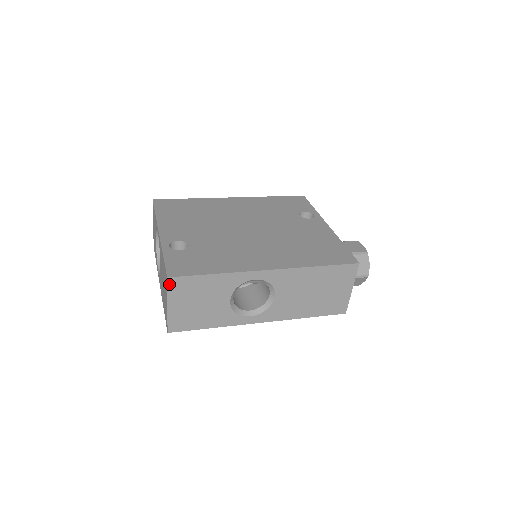
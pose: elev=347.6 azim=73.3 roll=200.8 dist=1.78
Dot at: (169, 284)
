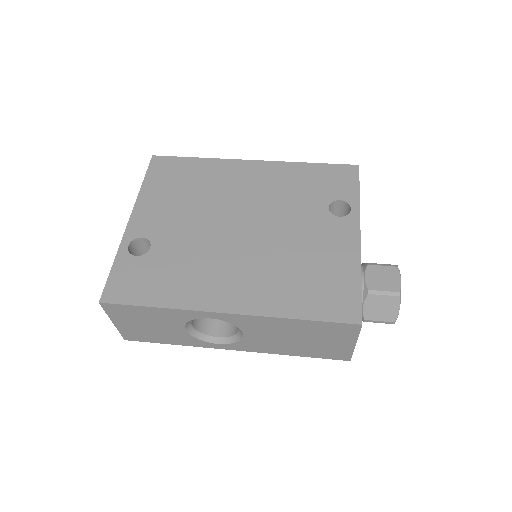
Dot at: (104, 307)
